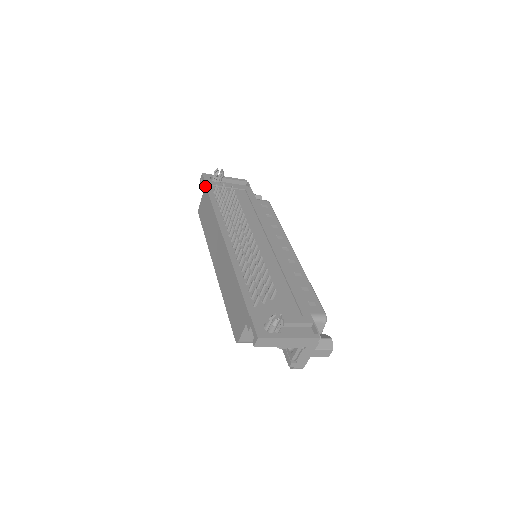
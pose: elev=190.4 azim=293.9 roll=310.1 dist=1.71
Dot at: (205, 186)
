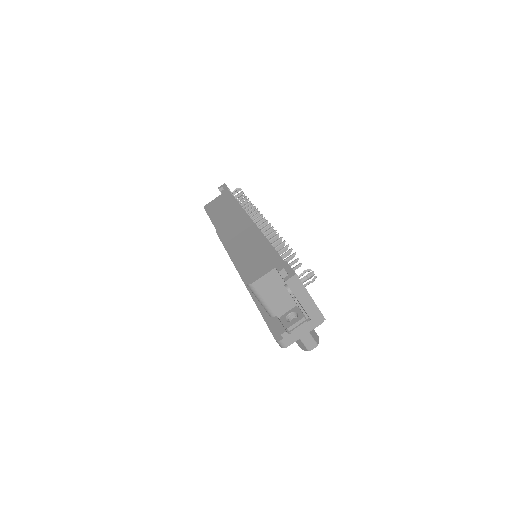
Dot at: (228, 190)
